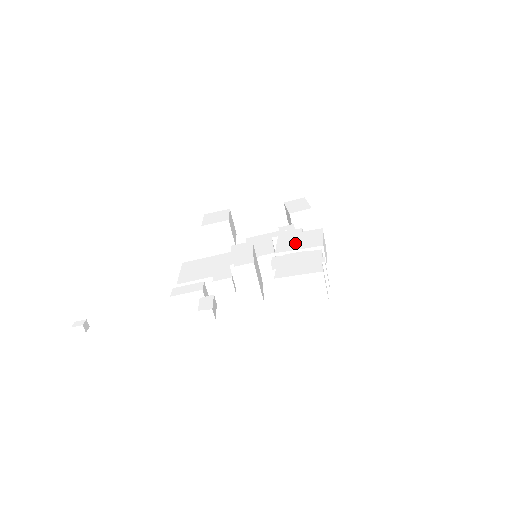
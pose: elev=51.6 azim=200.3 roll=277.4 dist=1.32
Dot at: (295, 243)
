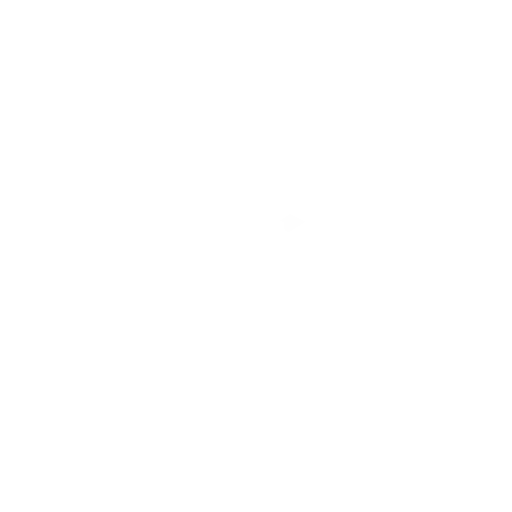
Dot at: (295, 279)
